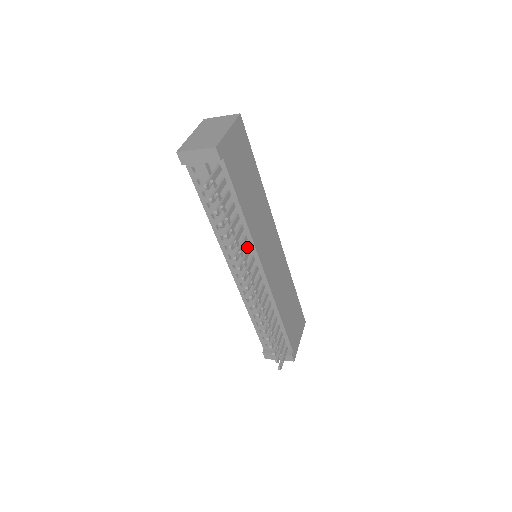
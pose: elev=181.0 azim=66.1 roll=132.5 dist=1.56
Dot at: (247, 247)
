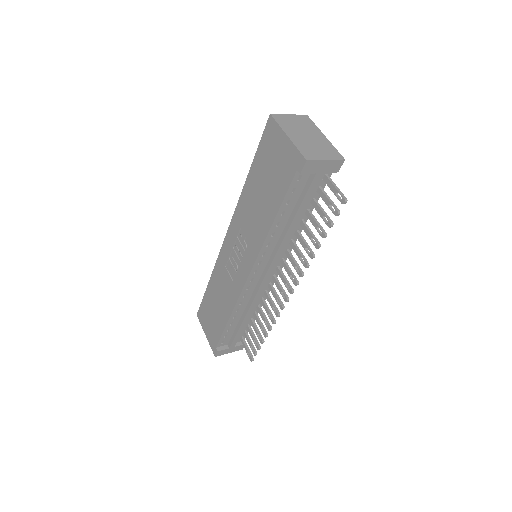
Dot at: (288, 251)
